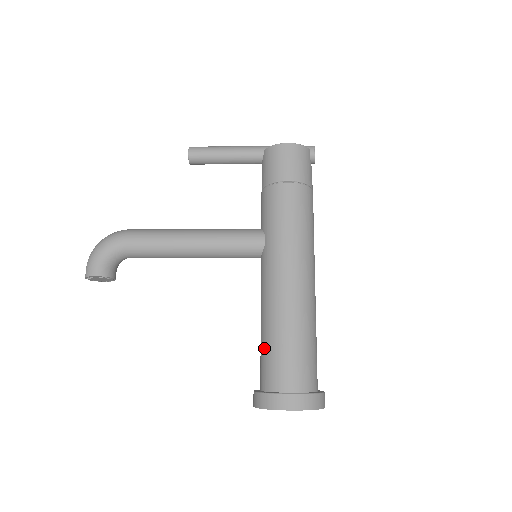
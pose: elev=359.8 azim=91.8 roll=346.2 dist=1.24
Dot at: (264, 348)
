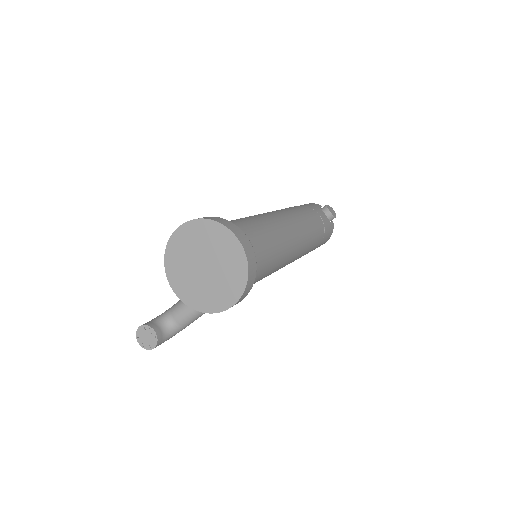
Dot at: occluded
